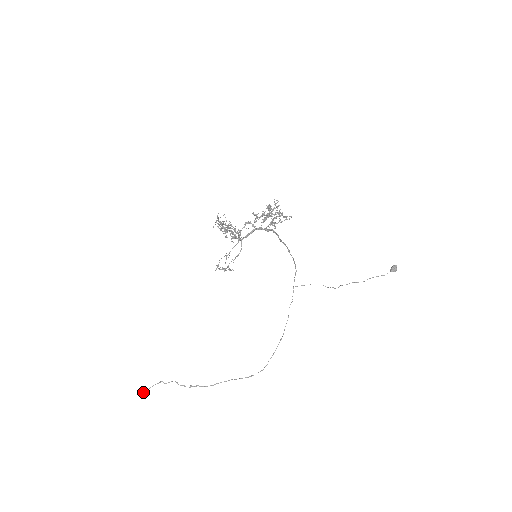
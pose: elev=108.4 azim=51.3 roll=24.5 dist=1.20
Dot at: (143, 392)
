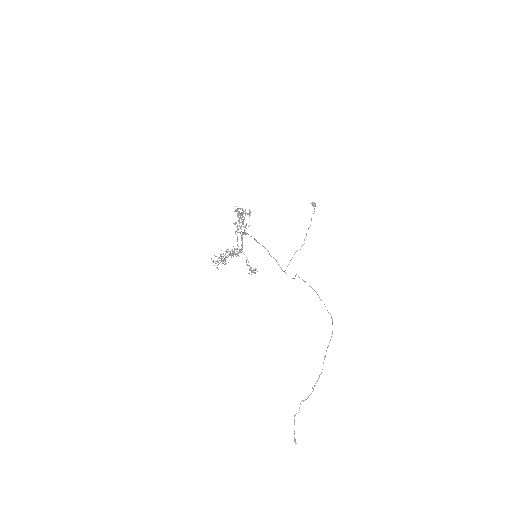
Dot at: (294, 440)
